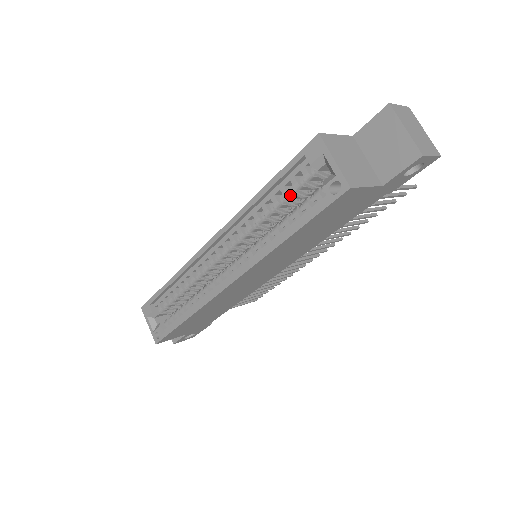
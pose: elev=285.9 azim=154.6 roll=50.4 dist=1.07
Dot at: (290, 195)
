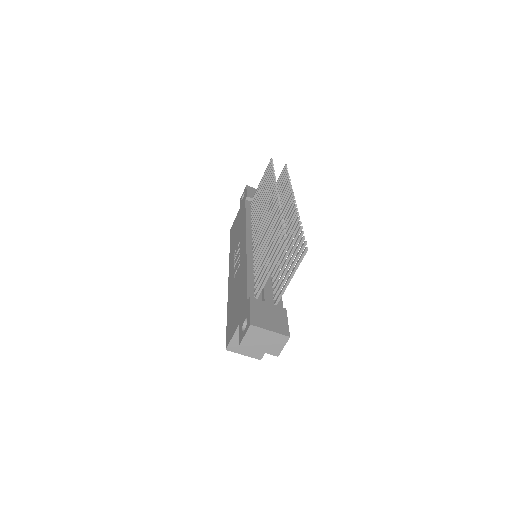
Dot at: occluded
